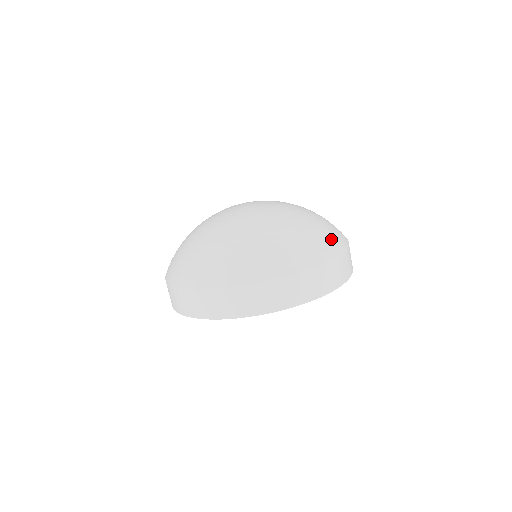
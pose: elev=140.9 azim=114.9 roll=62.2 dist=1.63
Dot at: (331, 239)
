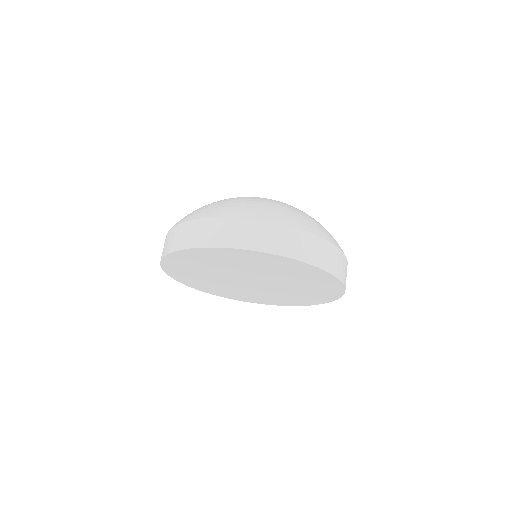
Dot at: (265, 211)
